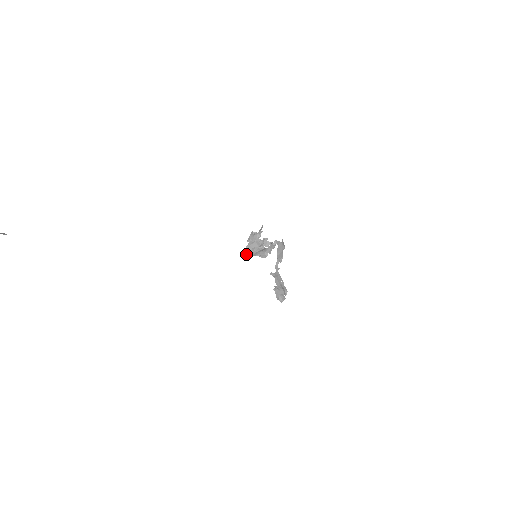
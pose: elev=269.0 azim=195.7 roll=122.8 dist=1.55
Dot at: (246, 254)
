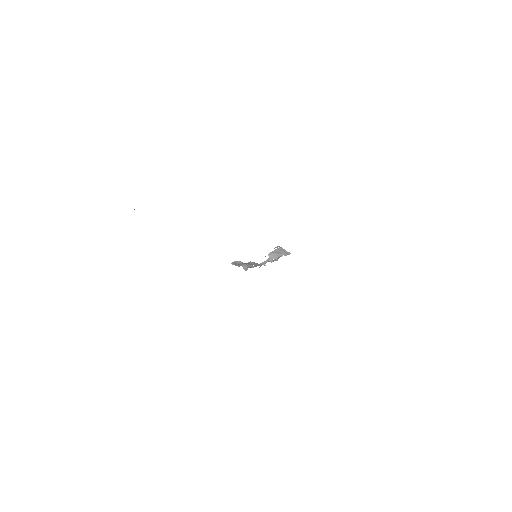
Dot at: occluded
